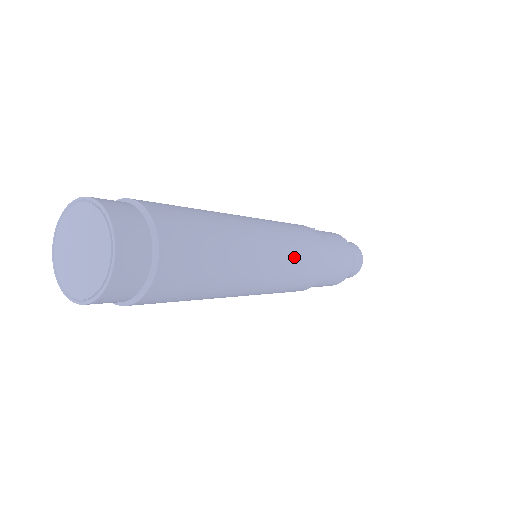
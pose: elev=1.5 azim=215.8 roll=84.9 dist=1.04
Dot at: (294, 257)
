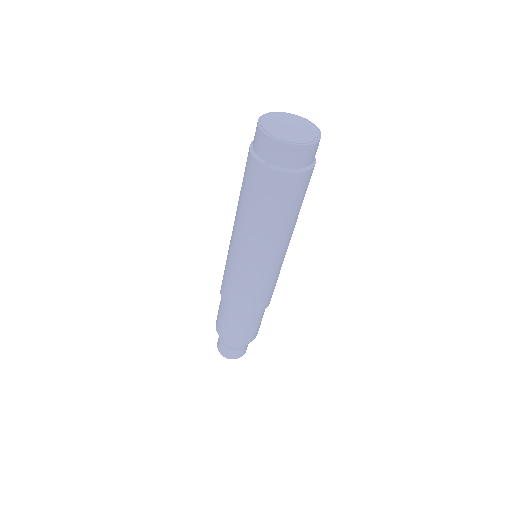
Dot at: (278, 274)
